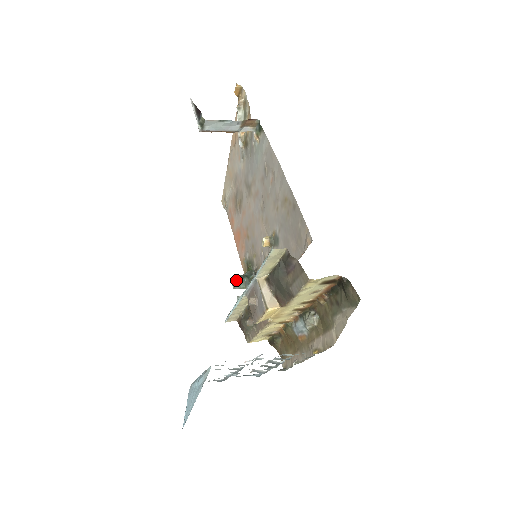
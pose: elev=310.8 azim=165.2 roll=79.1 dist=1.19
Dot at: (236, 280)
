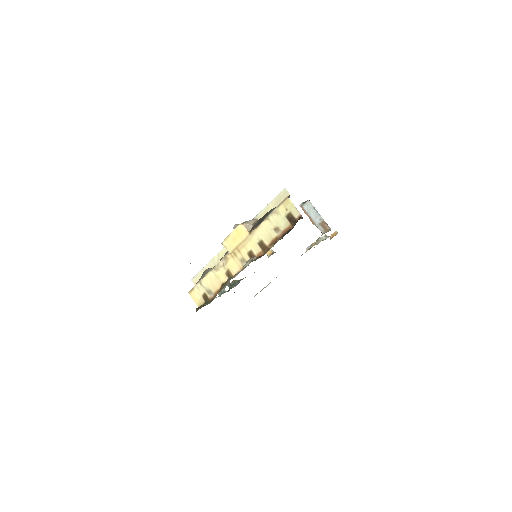
Dot at: occluded
